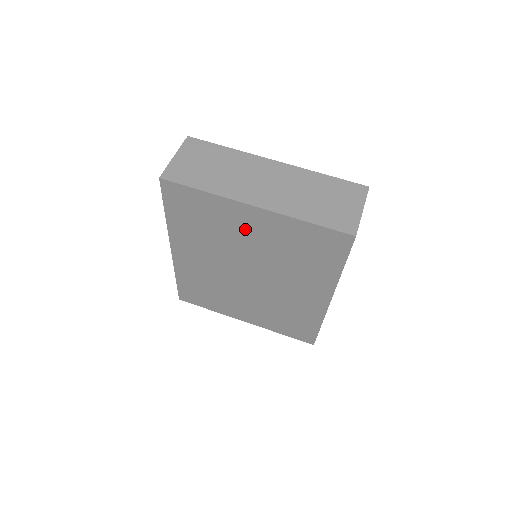
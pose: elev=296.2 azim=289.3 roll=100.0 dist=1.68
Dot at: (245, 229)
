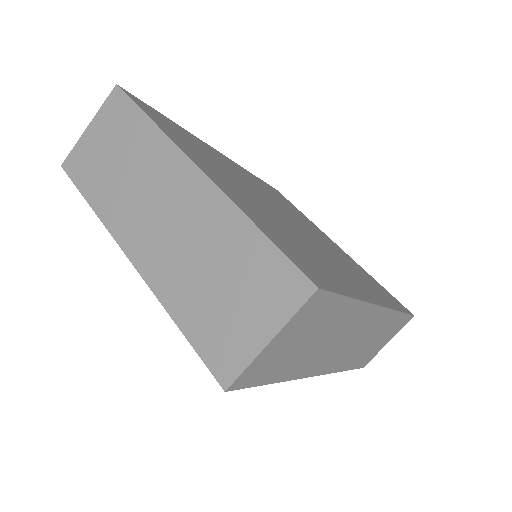
Dot at: occluded
